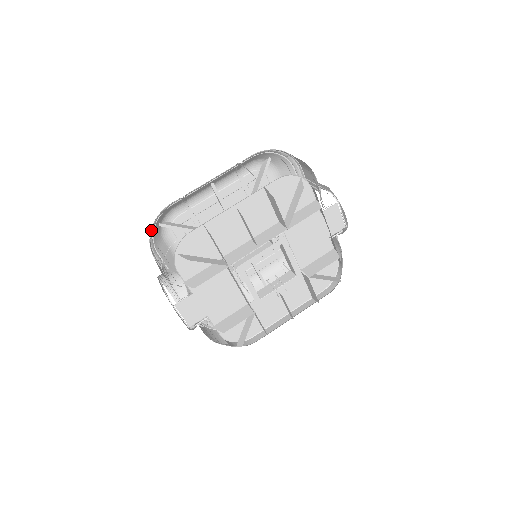
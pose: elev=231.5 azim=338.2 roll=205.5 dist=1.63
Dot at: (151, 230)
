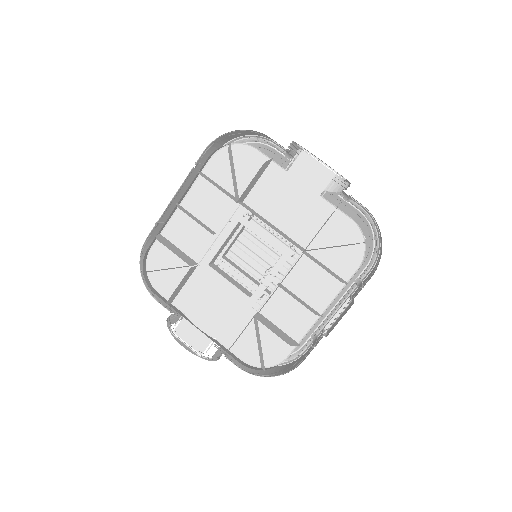
Dot at: occluded
